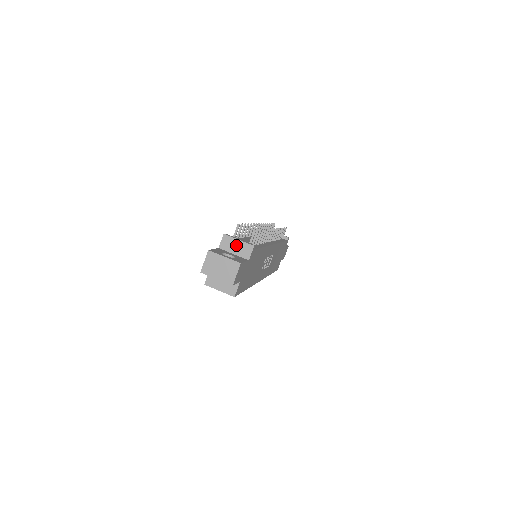
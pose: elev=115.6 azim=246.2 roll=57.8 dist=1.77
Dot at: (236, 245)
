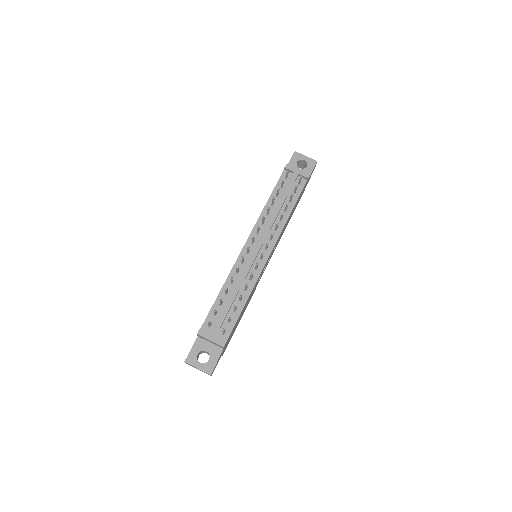
Dot at: (210, 341)
